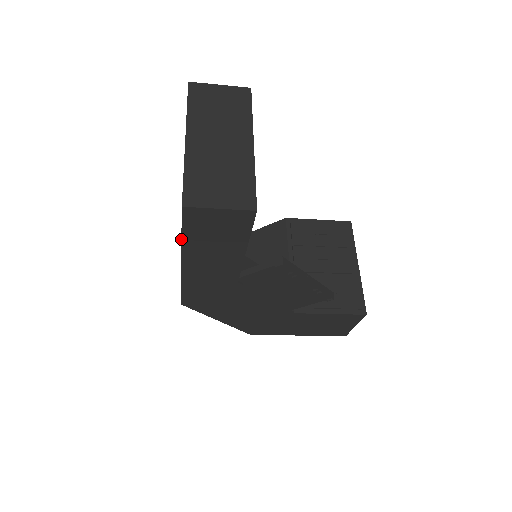
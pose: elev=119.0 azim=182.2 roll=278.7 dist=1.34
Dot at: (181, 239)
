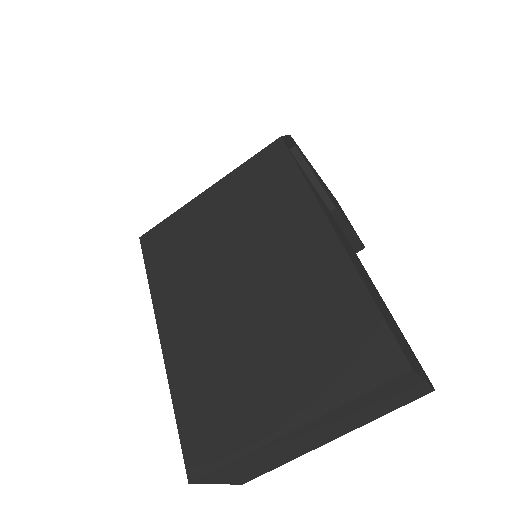
Dot at: (172, 402)
